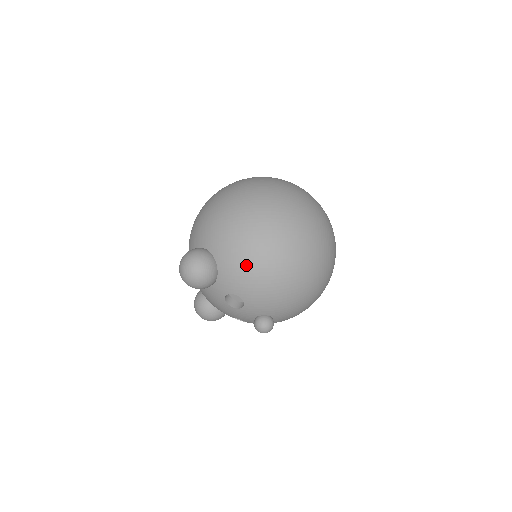
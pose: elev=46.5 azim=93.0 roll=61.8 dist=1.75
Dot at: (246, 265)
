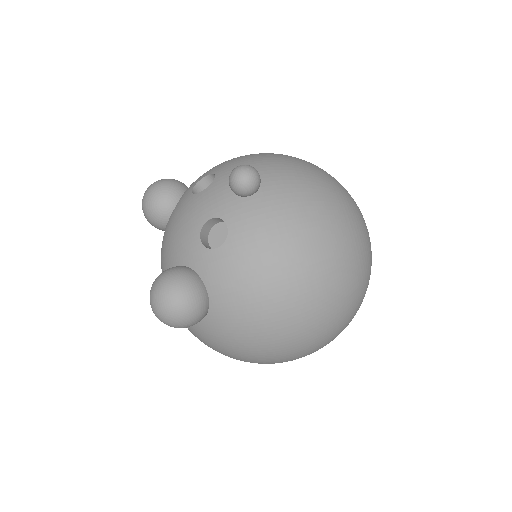
Dot at: occluded
